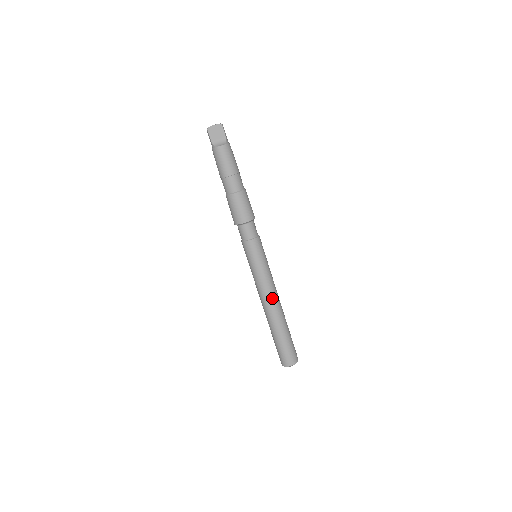
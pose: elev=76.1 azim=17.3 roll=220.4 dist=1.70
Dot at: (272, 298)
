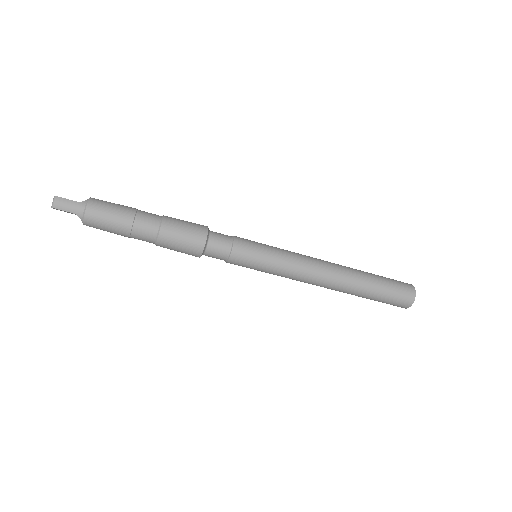
Dot at: (313, 284)
